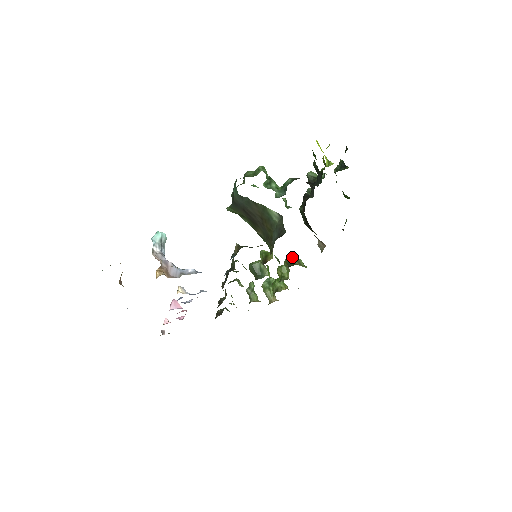
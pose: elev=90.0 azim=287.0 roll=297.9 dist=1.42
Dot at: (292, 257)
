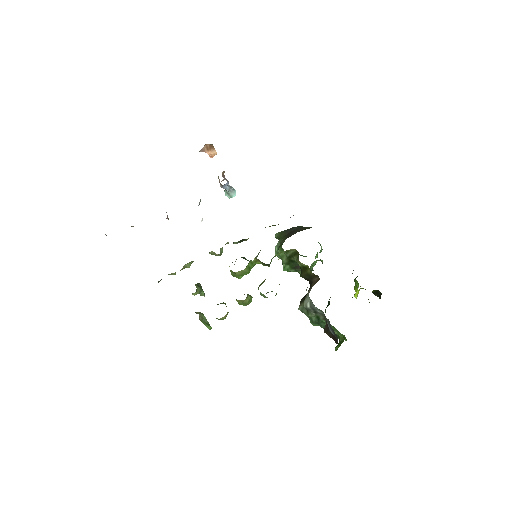
Dot at: occluded
